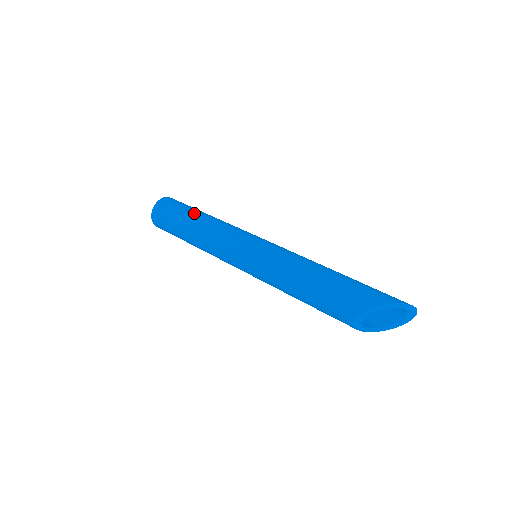
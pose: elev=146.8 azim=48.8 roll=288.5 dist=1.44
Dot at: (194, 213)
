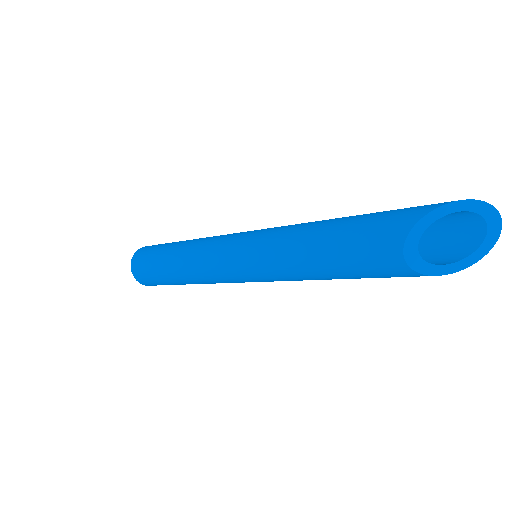
Dot at: occluded
